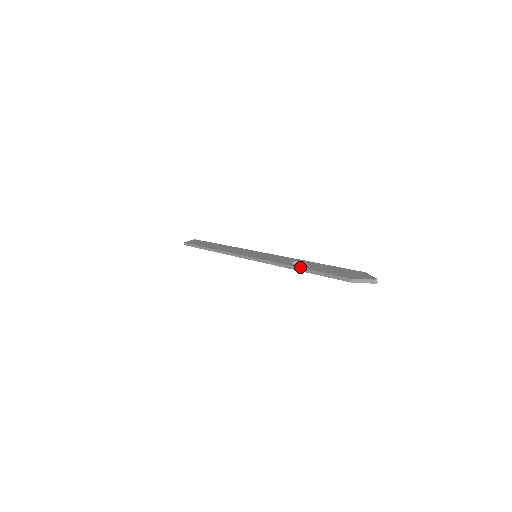
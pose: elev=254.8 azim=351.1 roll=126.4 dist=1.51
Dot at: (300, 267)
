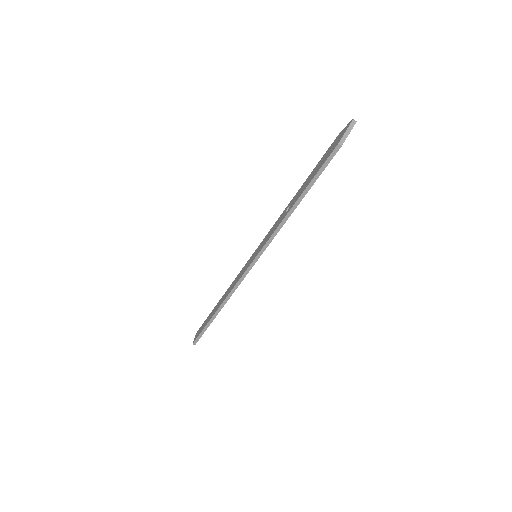
Dot at: (296, 200)
